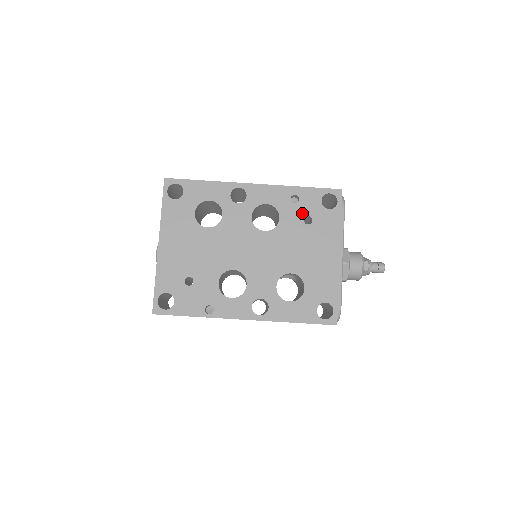
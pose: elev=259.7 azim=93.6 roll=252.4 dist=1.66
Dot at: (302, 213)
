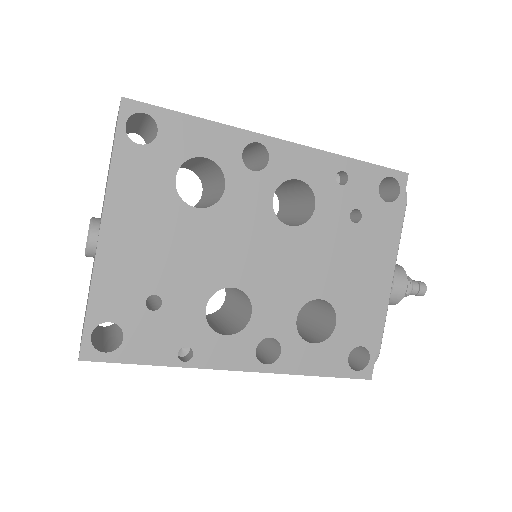
Dot at: (349, 203)
